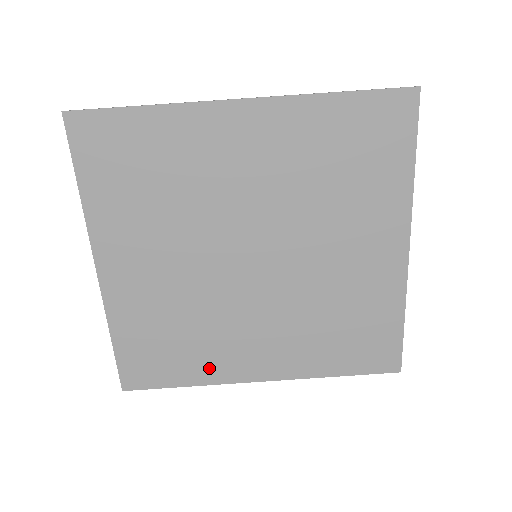
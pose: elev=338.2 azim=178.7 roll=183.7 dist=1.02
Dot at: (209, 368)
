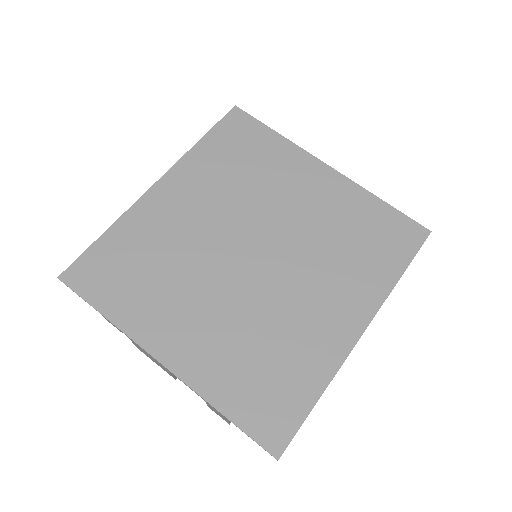
Dot at: (317, 362)
